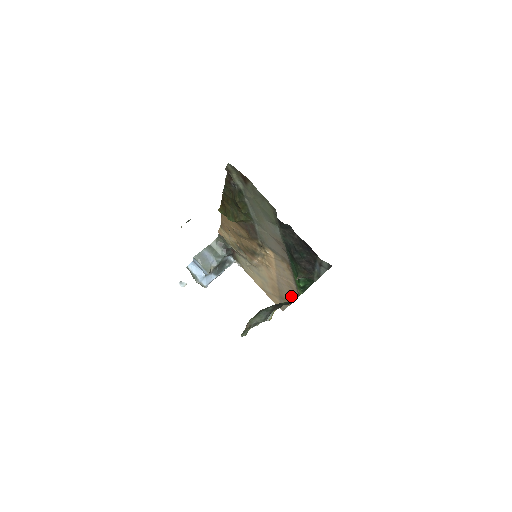
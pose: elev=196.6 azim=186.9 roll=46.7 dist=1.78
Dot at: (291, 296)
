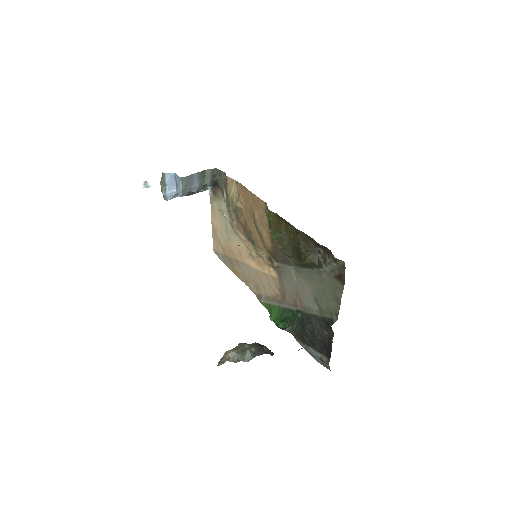
Dot at: (245, 280)
